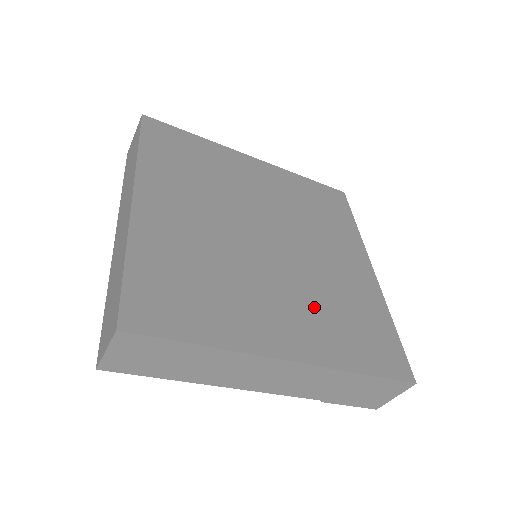
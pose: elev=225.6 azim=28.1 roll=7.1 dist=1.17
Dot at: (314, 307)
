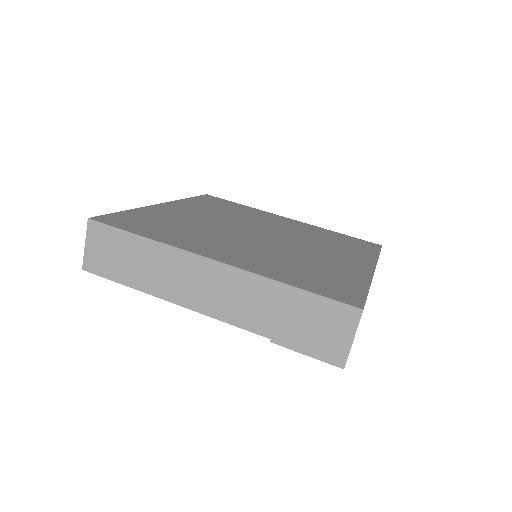
Dot at: (272, 257)
